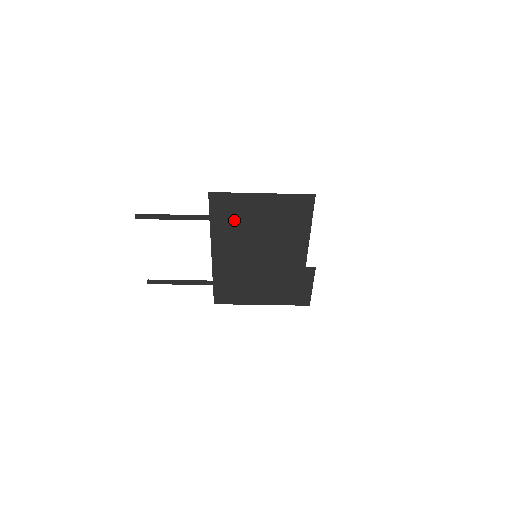
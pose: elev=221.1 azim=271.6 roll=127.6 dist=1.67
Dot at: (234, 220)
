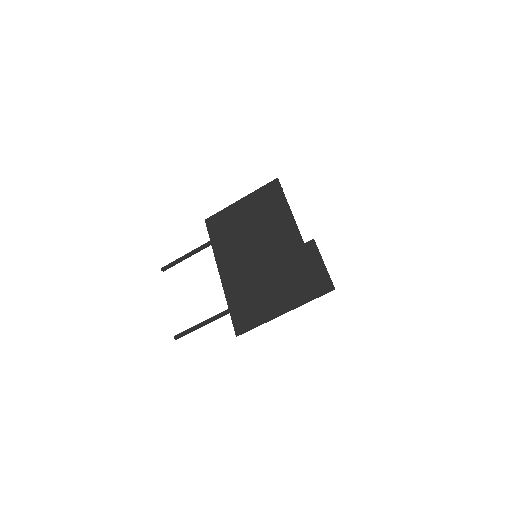
Dot at: (227, 231)
